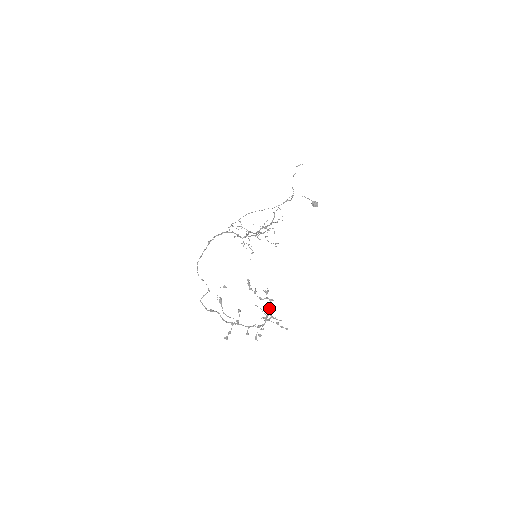
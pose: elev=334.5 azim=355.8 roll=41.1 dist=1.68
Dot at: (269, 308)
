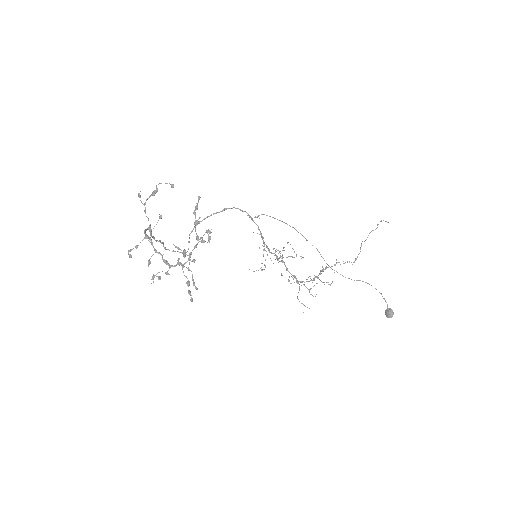
Dot at: (193, 249)
